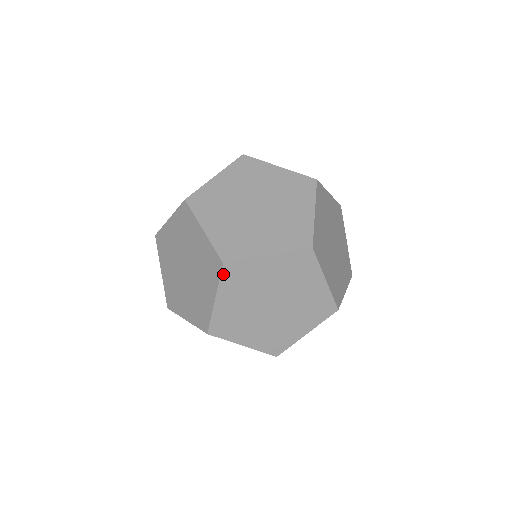
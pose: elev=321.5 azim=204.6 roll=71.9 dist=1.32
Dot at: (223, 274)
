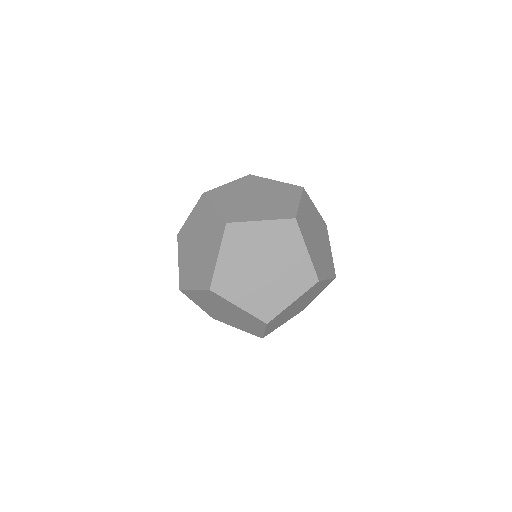
Dot at: (206, 291)
